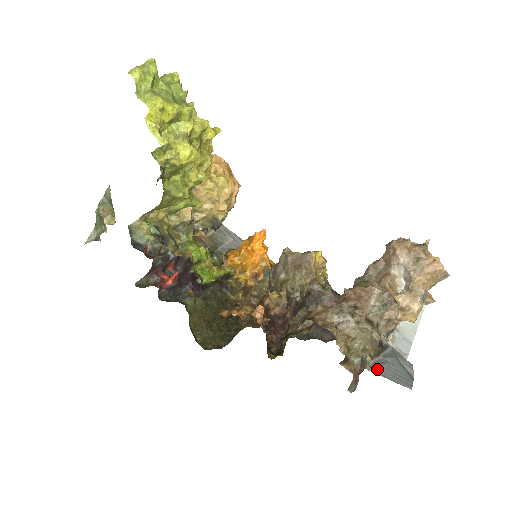
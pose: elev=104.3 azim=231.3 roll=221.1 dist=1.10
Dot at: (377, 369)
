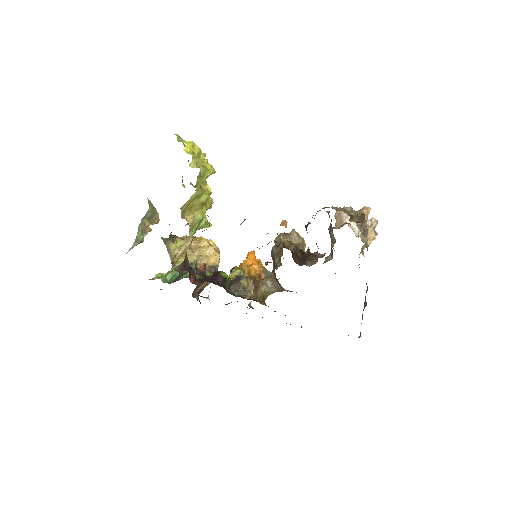
Dot at: occluded
